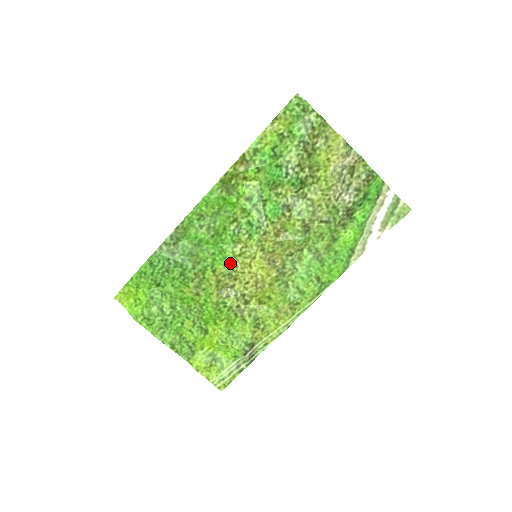
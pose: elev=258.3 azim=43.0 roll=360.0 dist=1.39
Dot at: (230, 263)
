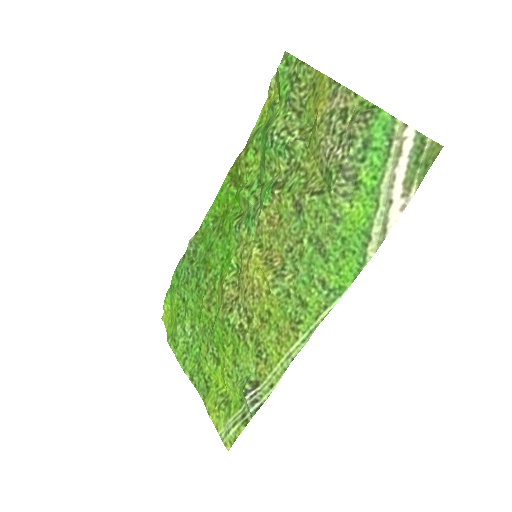
Dot at: (236, 269)
